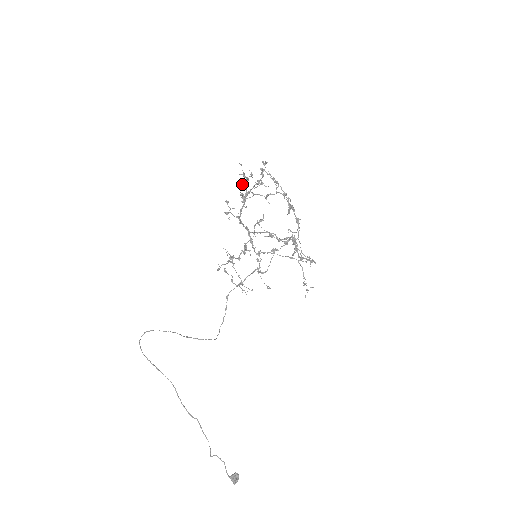
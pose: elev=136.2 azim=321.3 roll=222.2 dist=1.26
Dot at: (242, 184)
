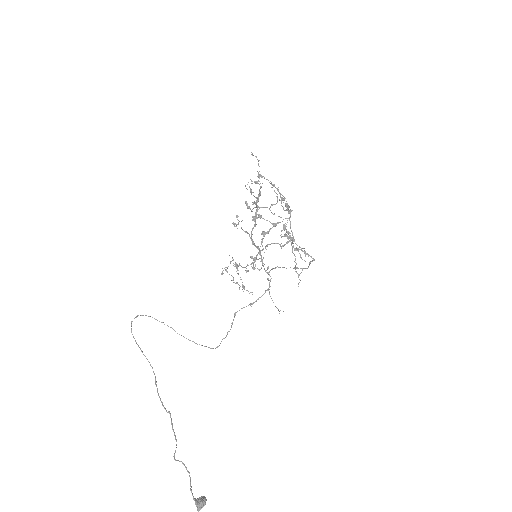
Dot at: (252, 204)
